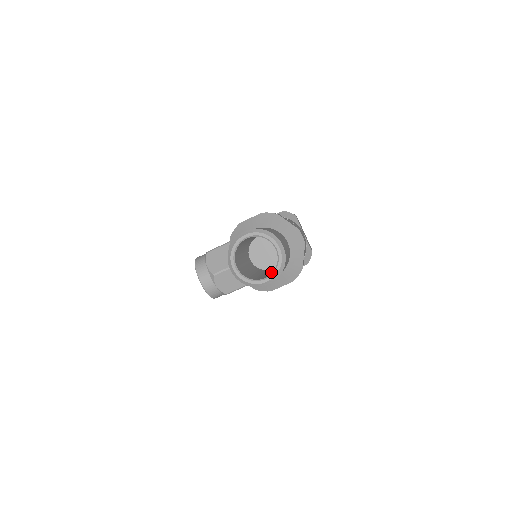
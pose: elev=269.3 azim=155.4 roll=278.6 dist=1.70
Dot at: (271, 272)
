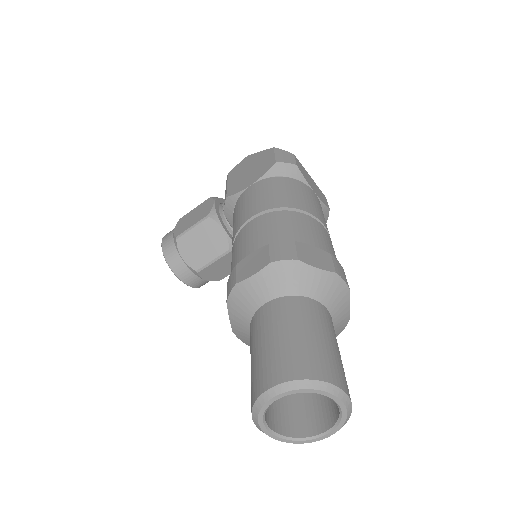
Dot at: occluded
